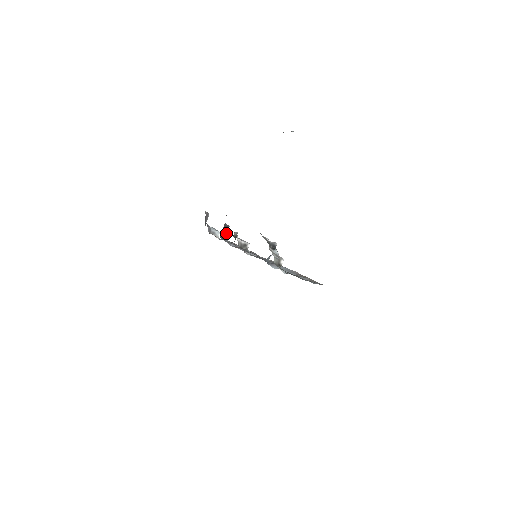
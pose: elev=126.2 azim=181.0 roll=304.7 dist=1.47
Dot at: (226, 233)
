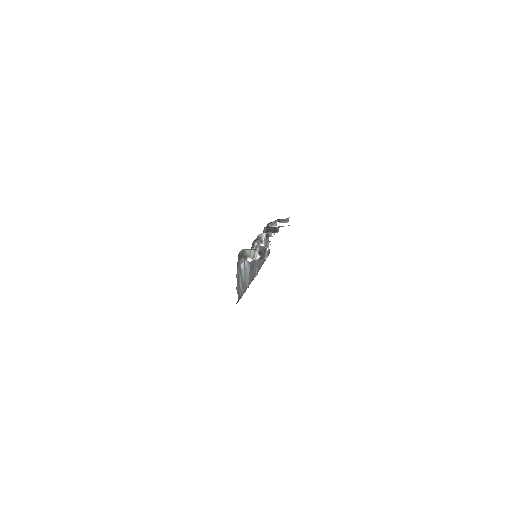
Dot at: occluded
